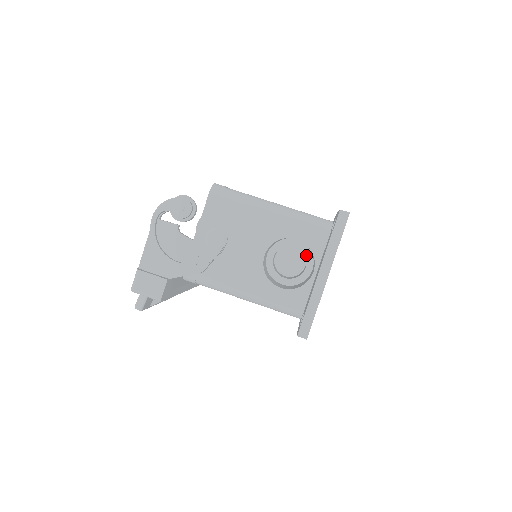
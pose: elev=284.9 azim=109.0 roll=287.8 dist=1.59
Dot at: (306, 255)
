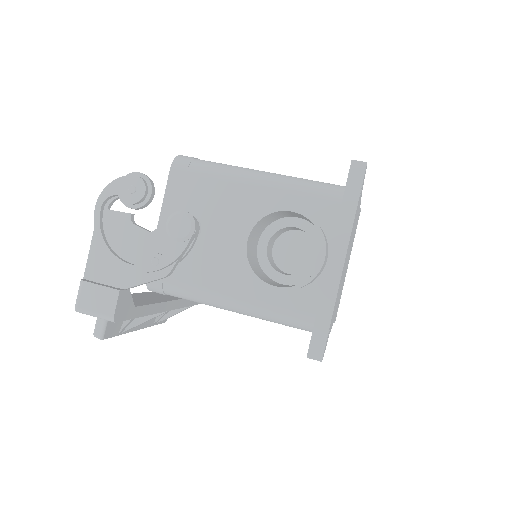
Dot at: (313, 238)
